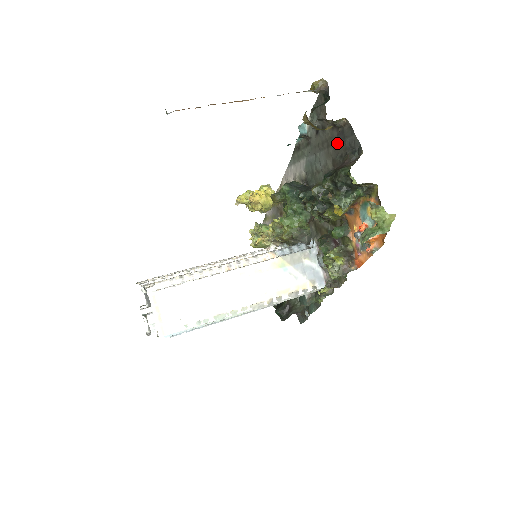
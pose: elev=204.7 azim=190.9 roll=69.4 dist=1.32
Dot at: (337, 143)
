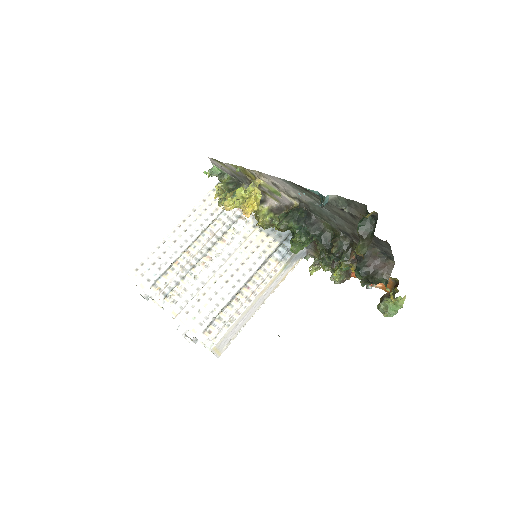
Dot at: occluded
